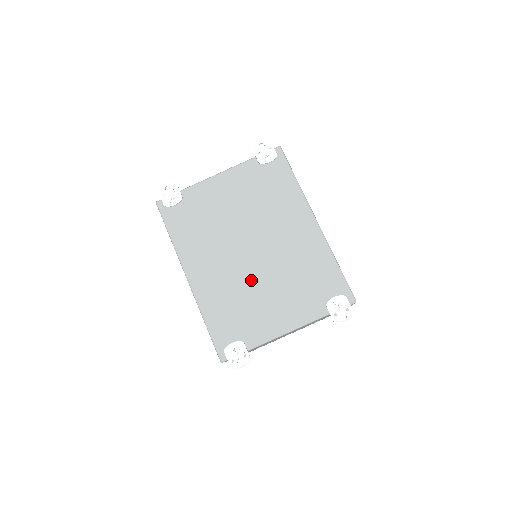
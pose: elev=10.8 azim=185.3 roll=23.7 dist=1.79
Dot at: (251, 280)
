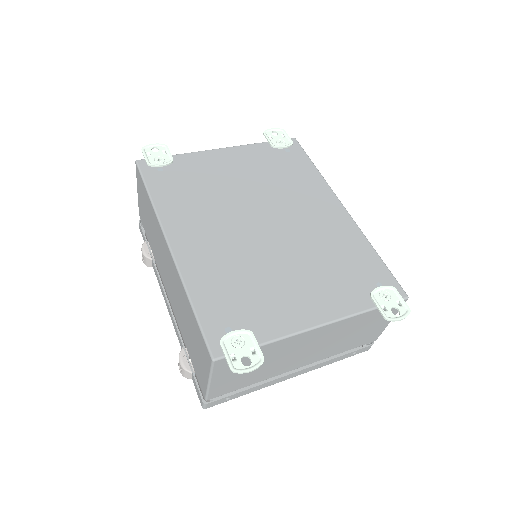
Dot at: (263, 256)
